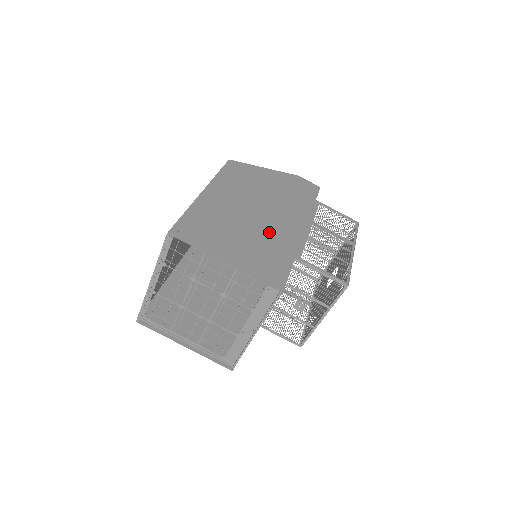
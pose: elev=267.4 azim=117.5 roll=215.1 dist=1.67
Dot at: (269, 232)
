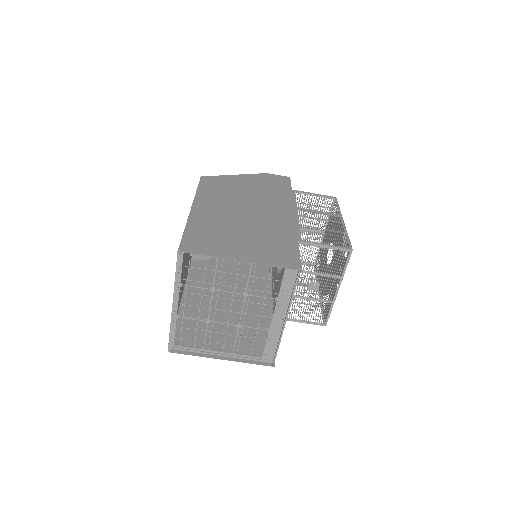
Dot at: (265, 225)
